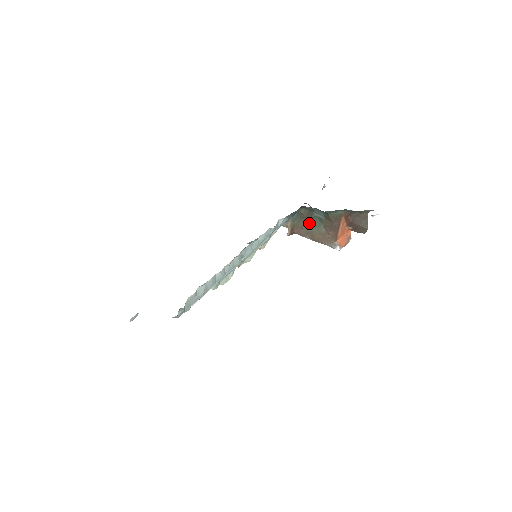
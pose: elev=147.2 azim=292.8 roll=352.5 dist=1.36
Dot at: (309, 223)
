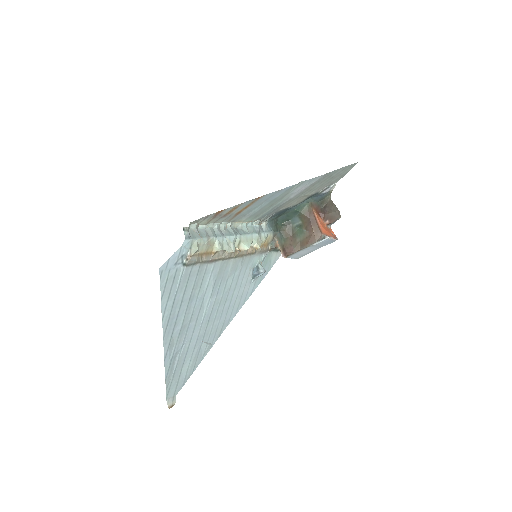
Dot at: (294, 237)
